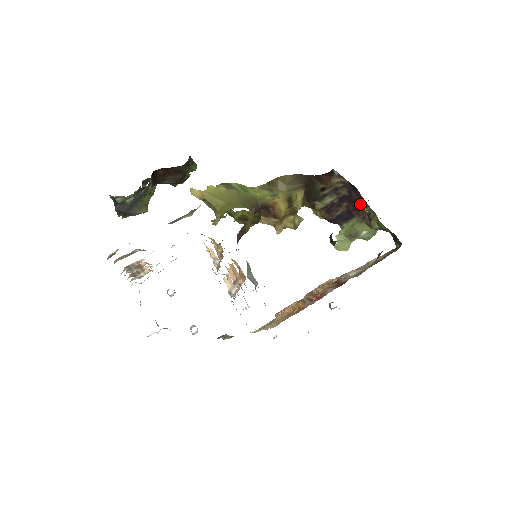
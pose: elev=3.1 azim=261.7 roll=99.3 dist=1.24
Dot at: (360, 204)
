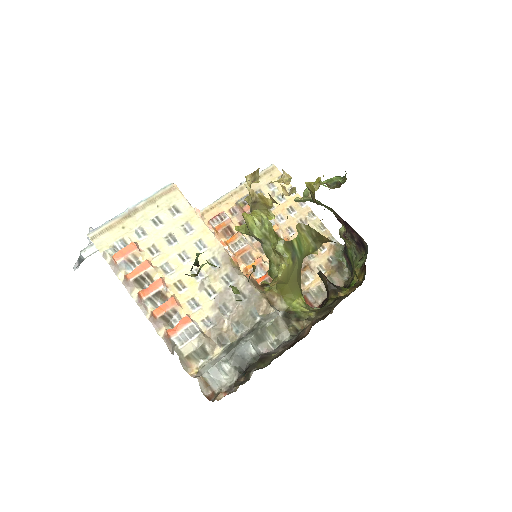
Dot at: (353, 241)
